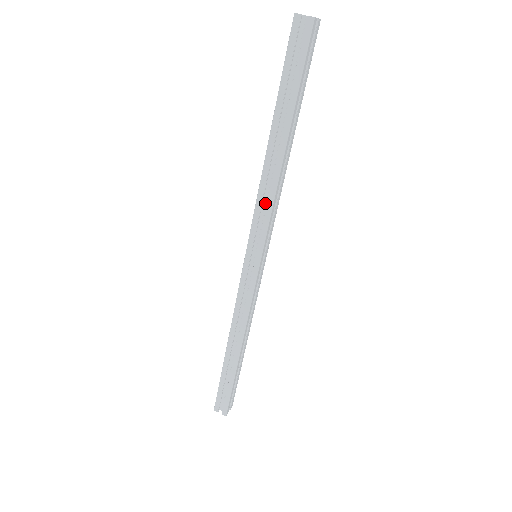
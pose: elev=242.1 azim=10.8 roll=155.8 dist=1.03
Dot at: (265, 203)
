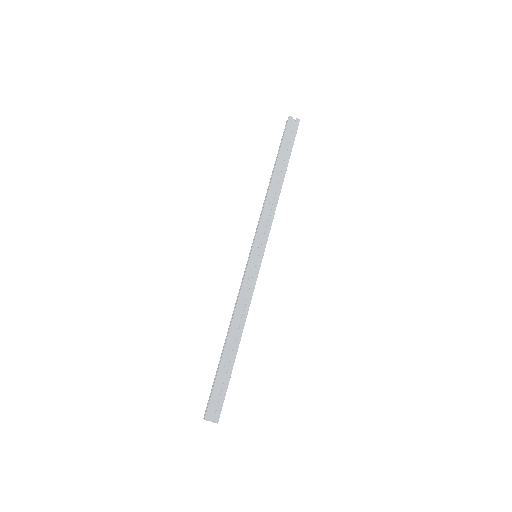
Dot at: occluded
